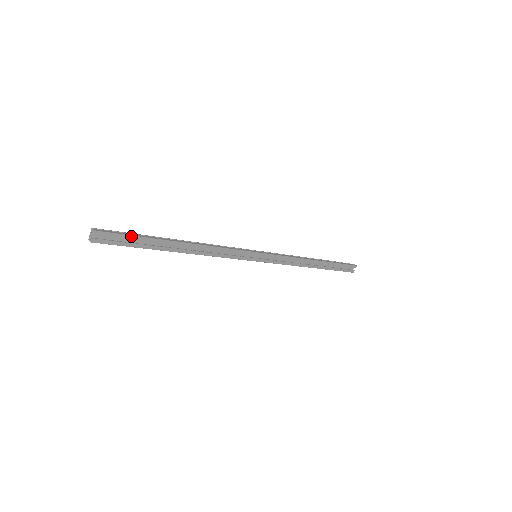
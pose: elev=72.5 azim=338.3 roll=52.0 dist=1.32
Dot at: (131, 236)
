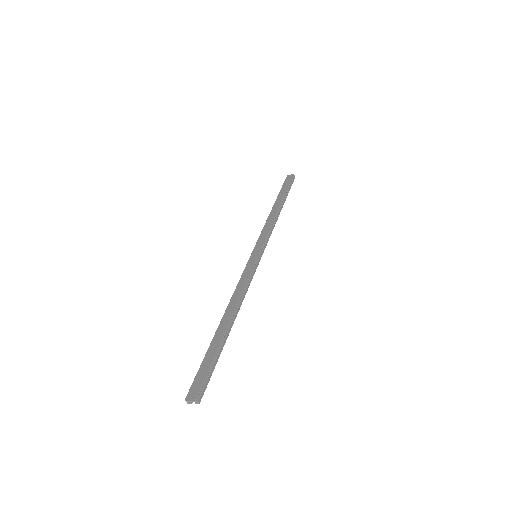
Dot at: (213, 369)
